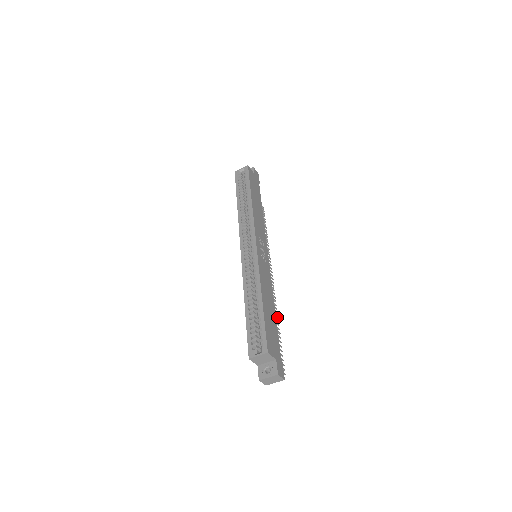
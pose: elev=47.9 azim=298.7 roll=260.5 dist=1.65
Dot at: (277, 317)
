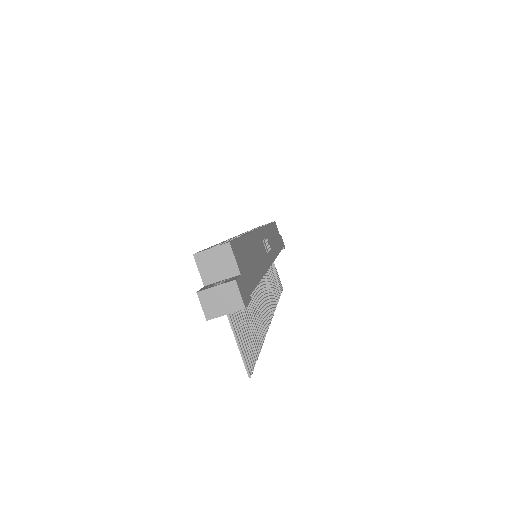
Dot at: (263, 336)
